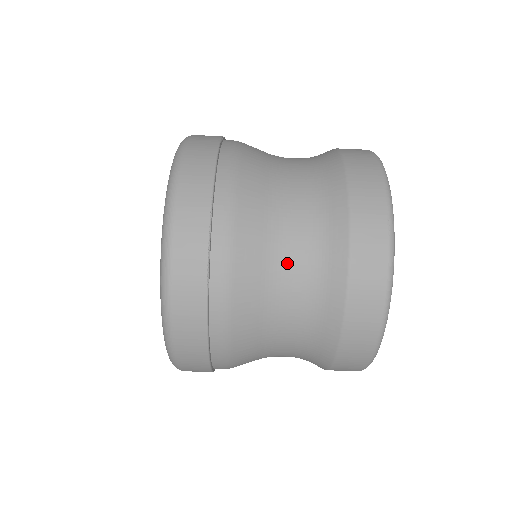
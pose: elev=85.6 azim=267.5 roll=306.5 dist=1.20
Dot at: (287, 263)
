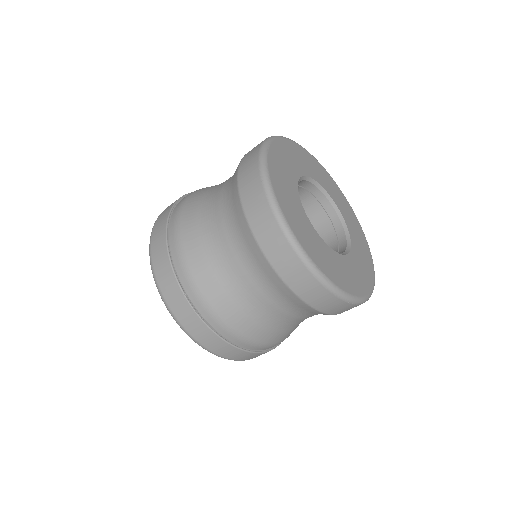
Dot at: occluded
